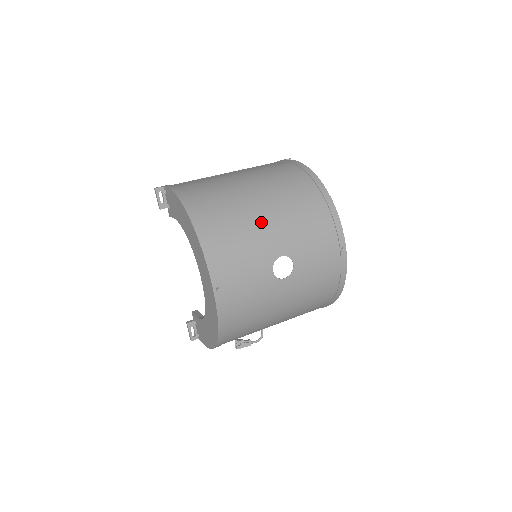
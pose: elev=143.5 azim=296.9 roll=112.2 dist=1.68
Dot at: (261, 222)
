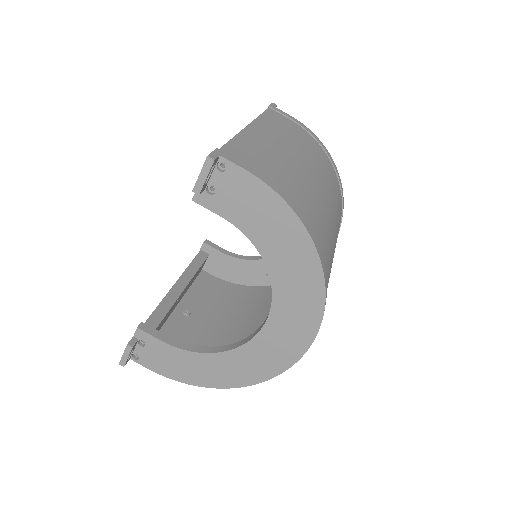
Dot at: (334, 244)
